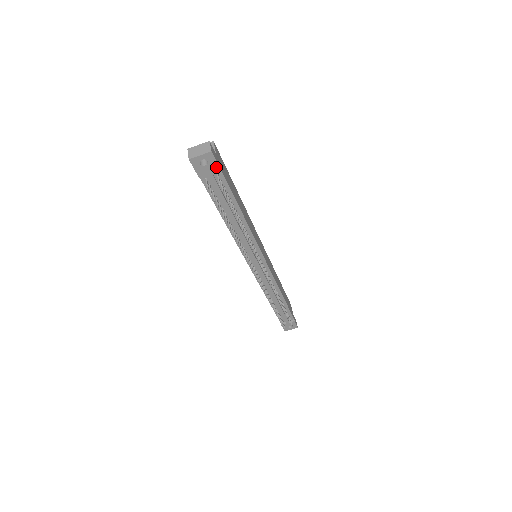
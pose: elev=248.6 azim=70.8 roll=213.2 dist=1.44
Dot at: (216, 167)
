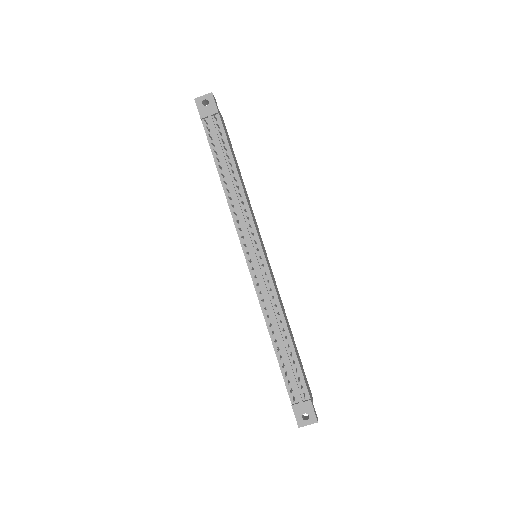
Dot at: (215, 108)
